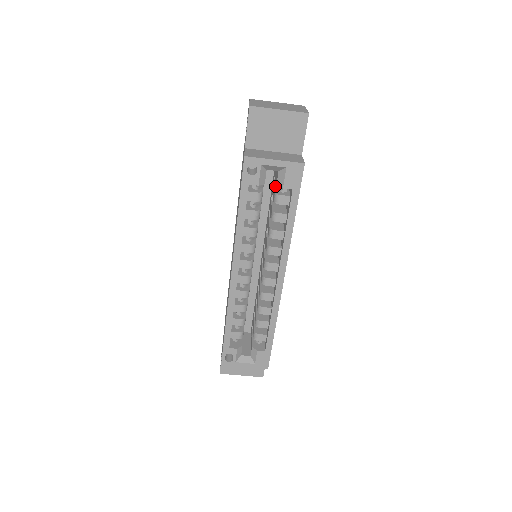
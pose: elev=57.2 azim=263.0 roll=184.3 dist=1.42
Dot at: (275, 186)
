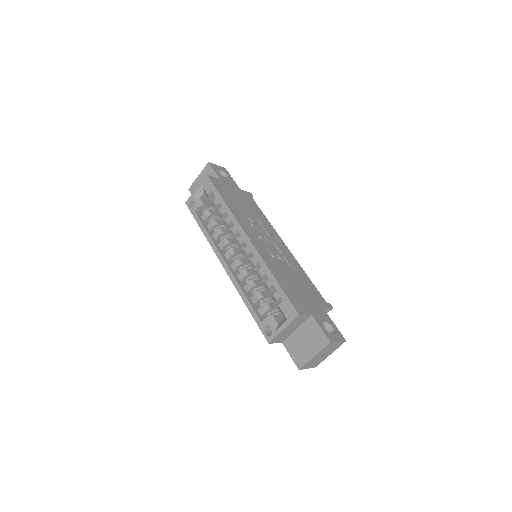
Dot at: occluded
